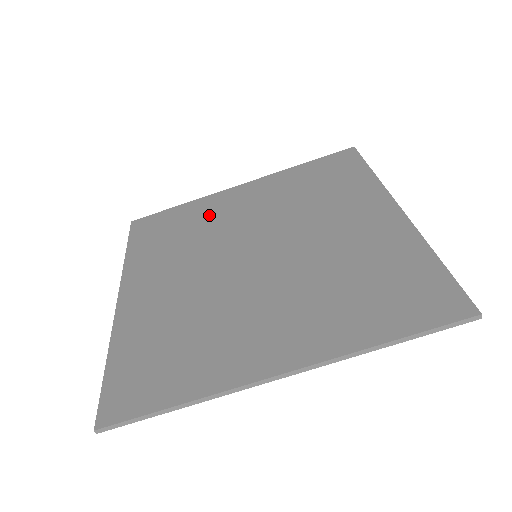
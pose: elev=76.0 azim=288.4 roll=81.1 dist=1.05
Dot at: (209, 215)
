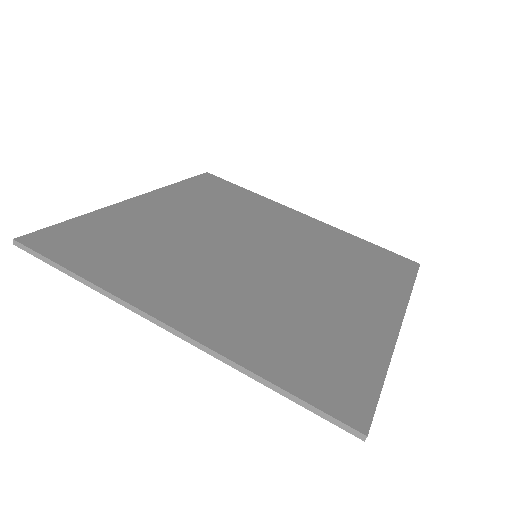
Dot at: (260, 210)
